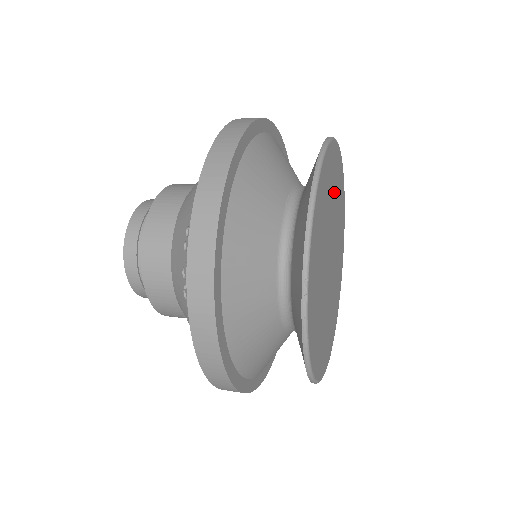
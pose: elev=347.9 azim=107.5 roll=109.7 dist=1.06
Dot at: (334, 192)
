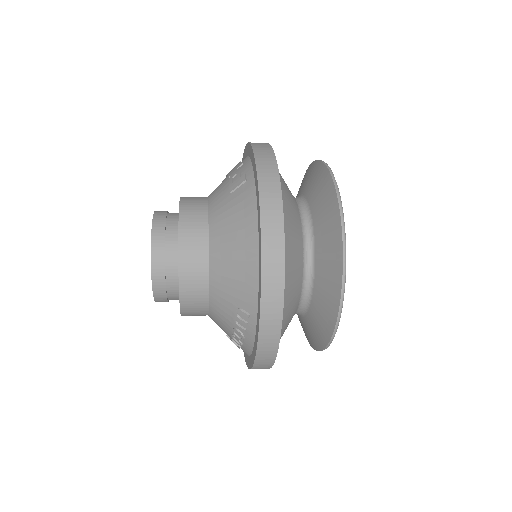
Dot at: occluded
